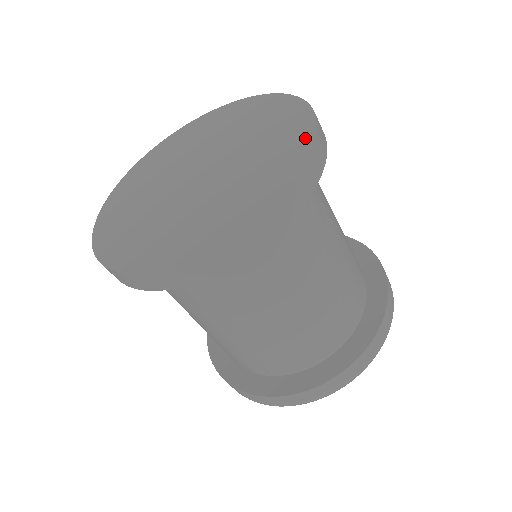
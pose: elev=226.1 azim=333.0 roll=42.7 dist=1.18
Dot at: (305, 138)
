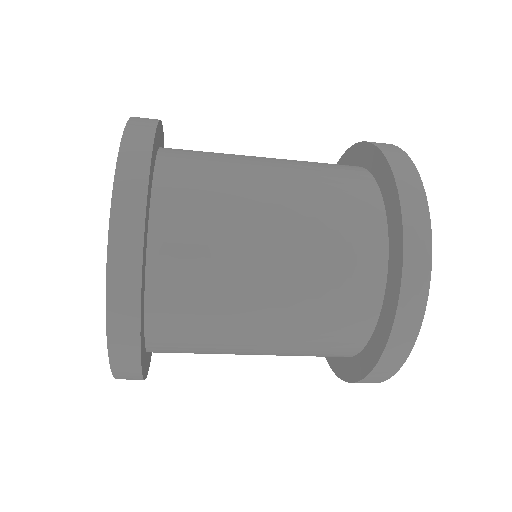
Dot at: occluded
